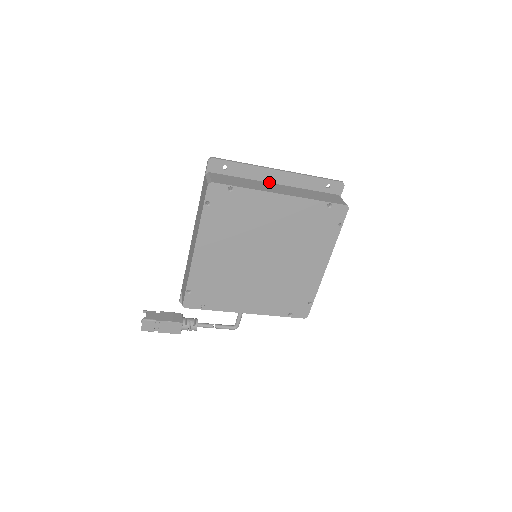
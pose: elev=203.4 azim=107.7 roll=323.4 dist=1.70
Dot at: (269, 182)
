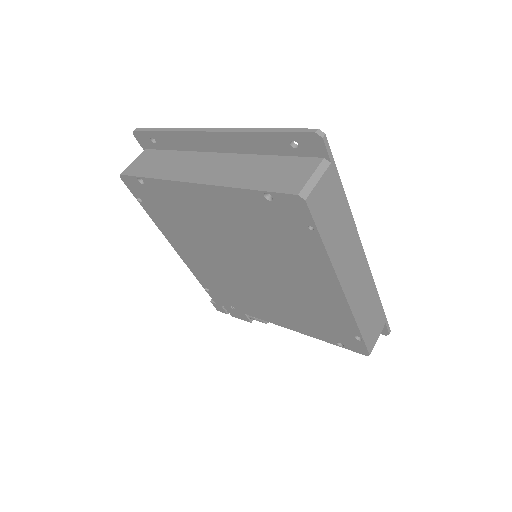
Dot at: (210, 151)
